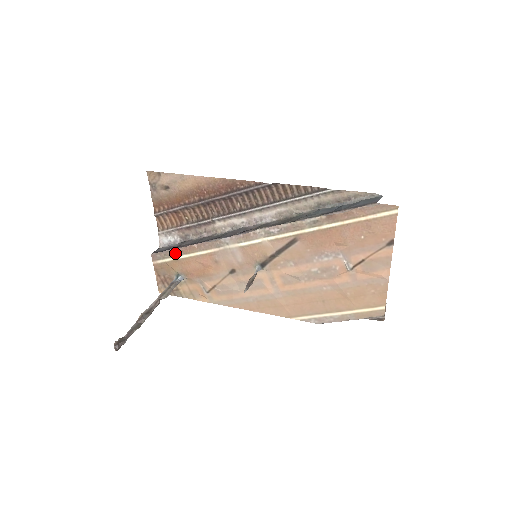
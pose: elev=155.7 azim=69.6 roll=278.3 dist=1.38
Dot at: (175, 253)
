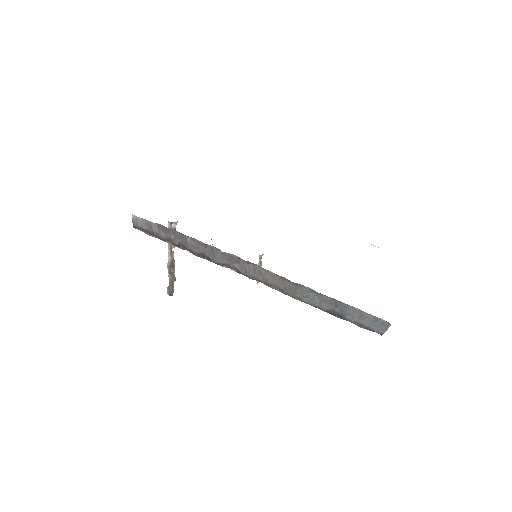
Dot at: occluded
